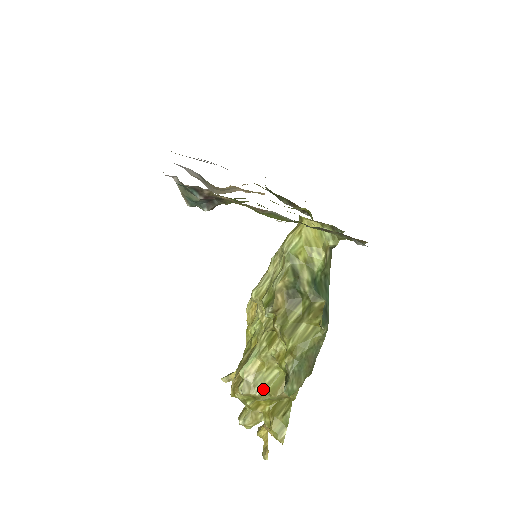
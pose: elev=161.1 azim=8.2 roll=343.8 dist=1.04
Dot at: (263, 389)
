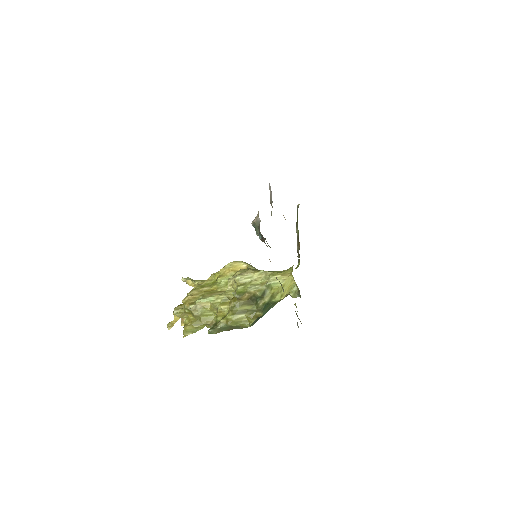
Dot at: (200, 315)
